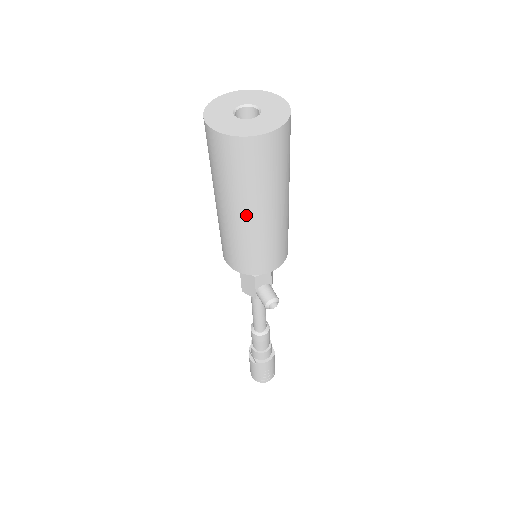
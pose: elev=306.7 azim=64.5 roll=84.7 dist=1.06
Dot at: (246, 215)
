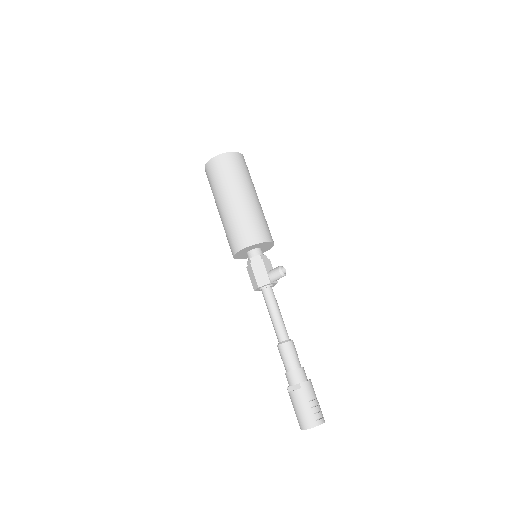
Dot at: (244, 195)
